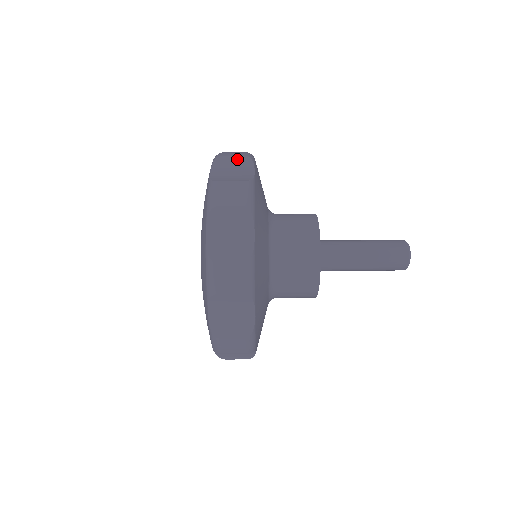
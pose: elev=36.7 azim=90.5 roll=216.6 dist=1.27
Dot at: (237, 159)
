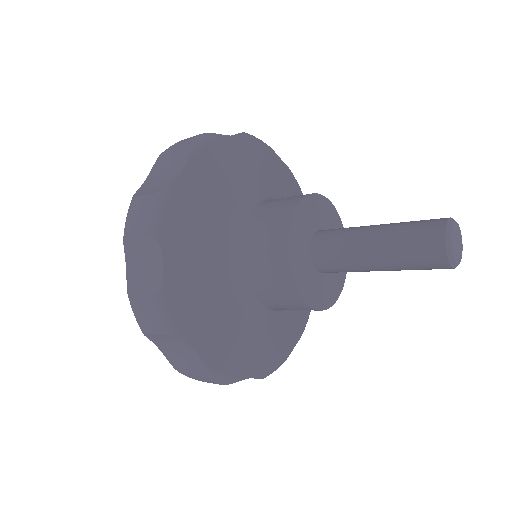
Dot at: (175, 153)
